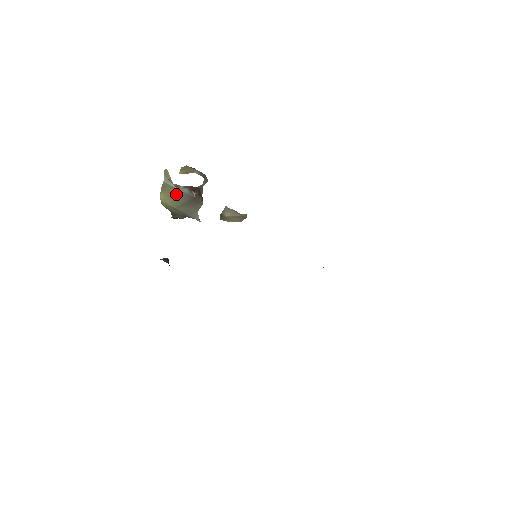
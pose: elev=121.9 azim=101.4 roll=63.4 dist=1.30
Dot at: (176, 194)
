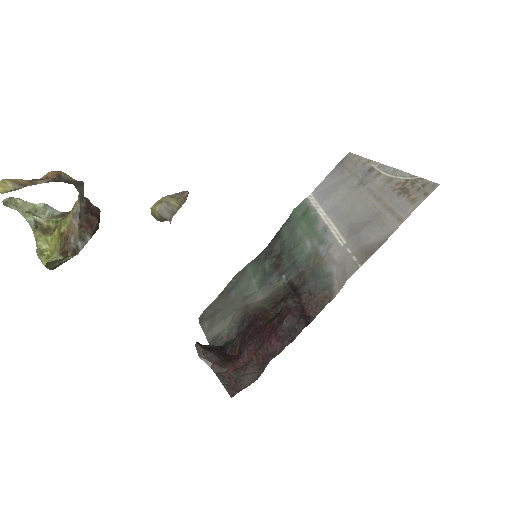
Dot at: occluded
